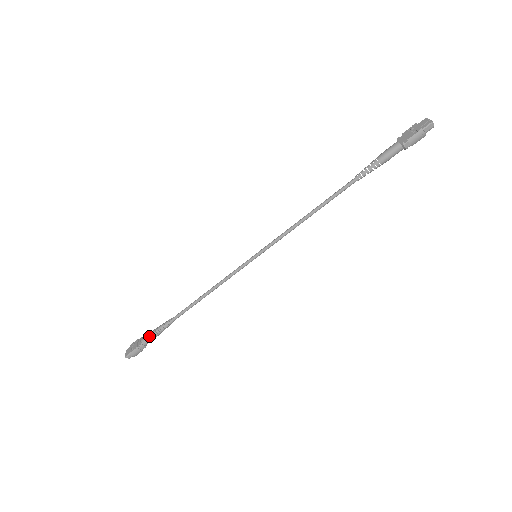
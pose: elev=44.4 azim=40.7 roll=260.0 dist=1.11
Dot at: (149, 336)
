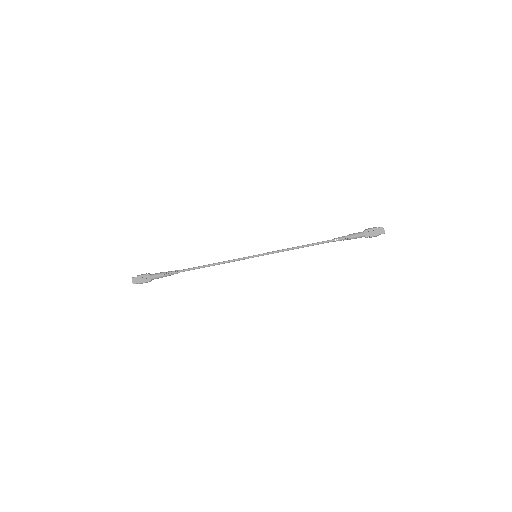
Dot at: (159, 277)
